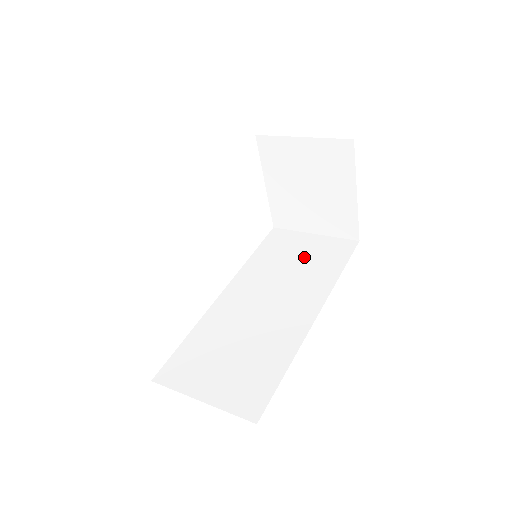
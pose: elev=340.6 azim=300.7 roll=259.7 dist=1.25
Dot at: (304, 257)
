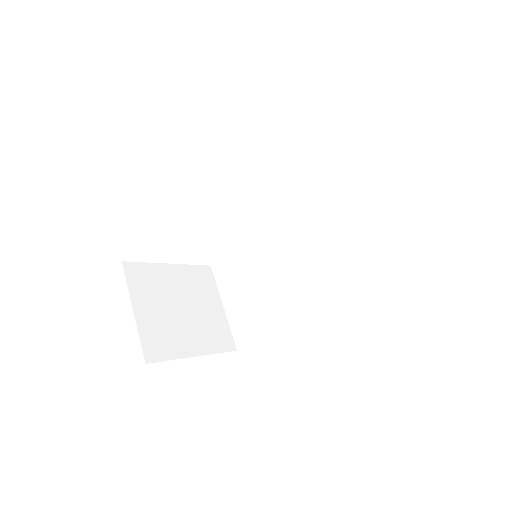
Dot at: (358, 226)
